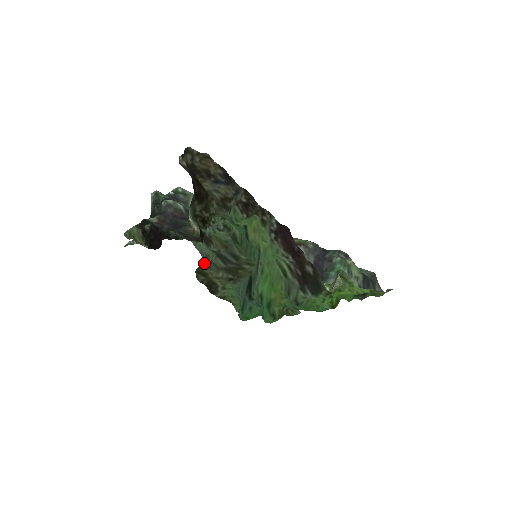
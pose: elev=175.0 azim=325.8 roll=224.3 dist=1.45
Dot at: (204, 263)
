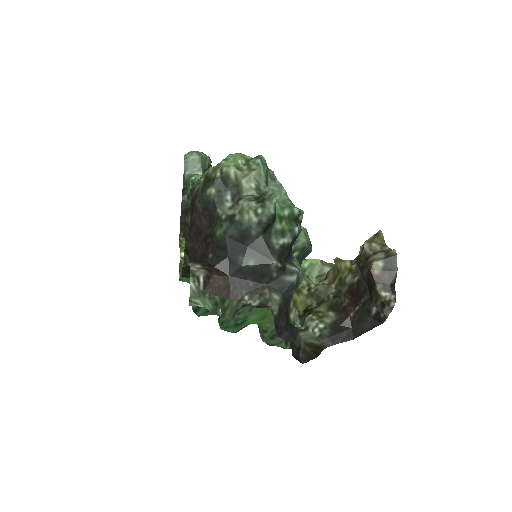
Dot at: (188, 220)
